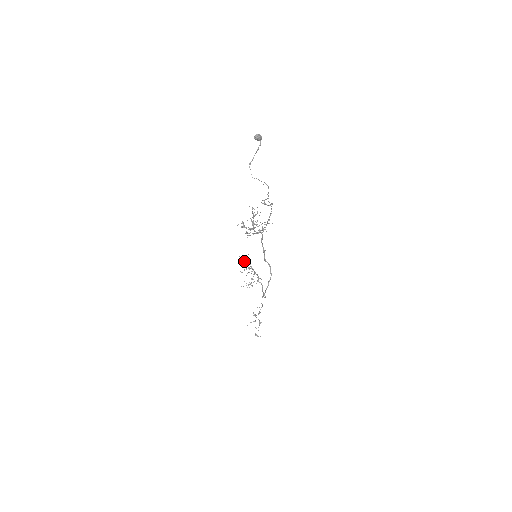
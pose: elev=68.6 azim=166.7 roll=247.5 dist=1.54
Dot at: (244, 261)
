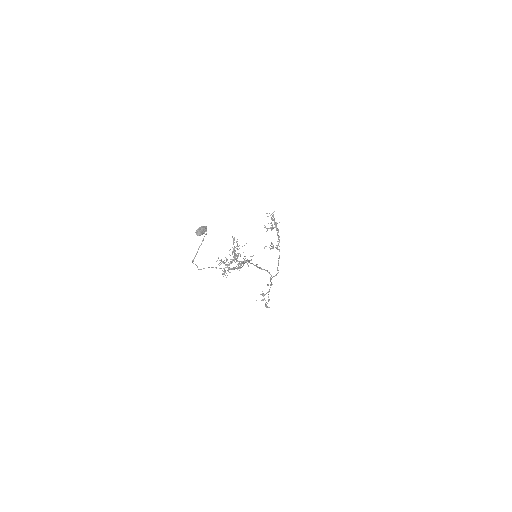
Dot at: occluded
